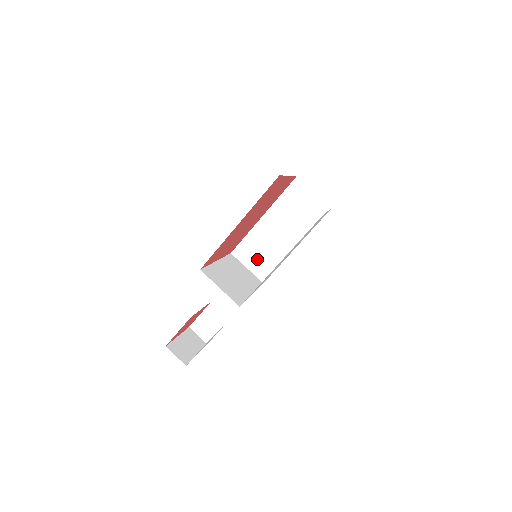
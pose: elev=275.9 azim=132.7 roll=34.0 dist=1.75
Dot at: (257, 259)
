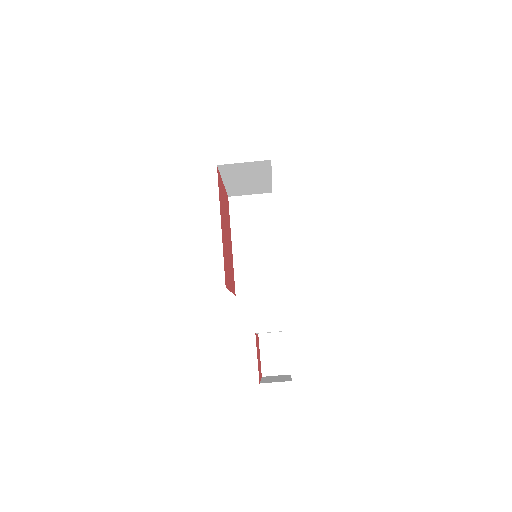
Dot at: (259, 279)
